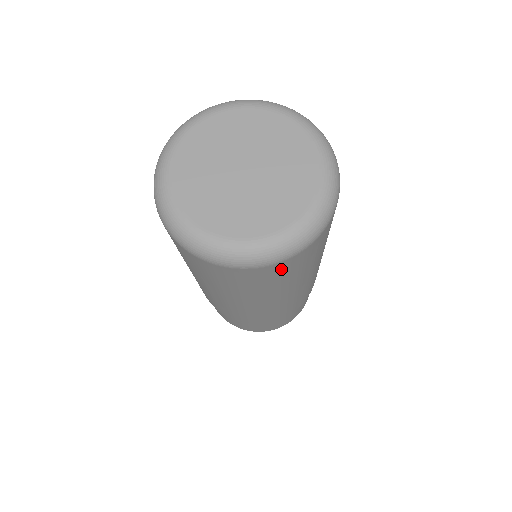
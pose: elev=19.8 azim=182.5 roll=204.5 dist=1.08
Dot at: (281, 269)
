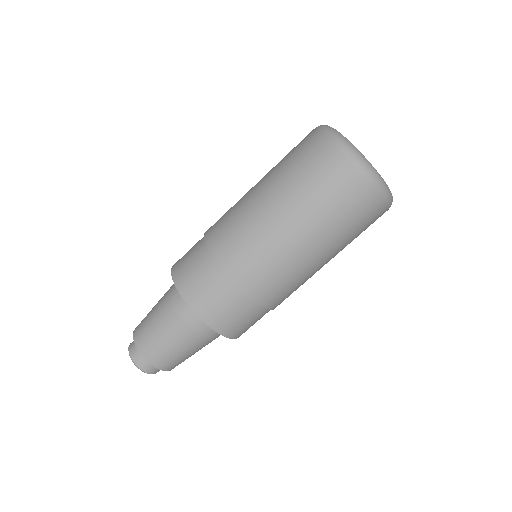
Dot at: (370, 206)
